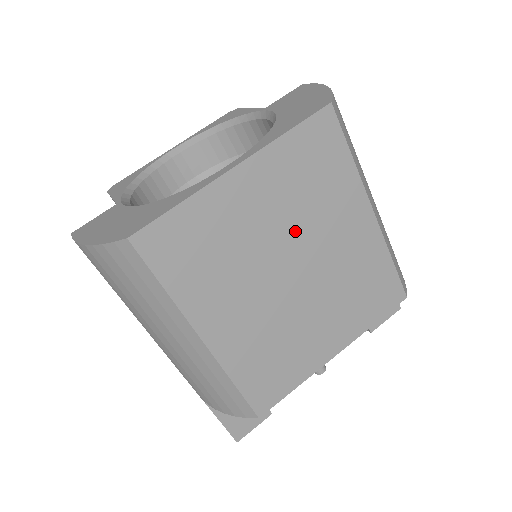
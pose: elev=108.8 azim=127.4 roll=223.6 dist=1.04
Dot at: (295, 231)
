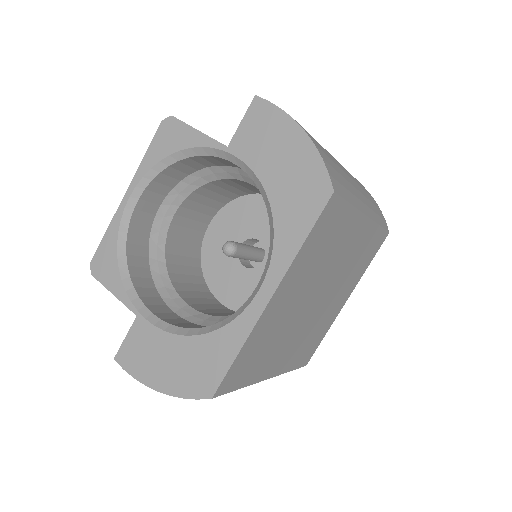
Dot at: (316, 282)
